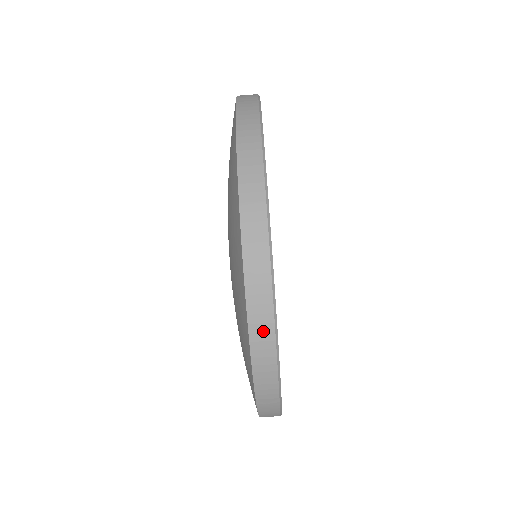
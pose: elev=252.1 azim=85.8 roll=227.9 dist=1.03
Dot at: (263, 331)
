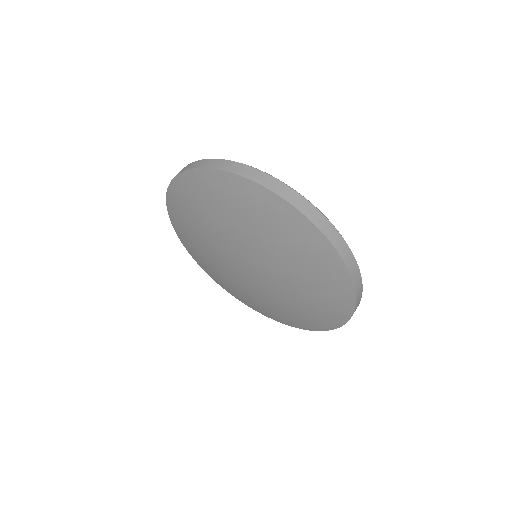
Dot at: (226, 165)
